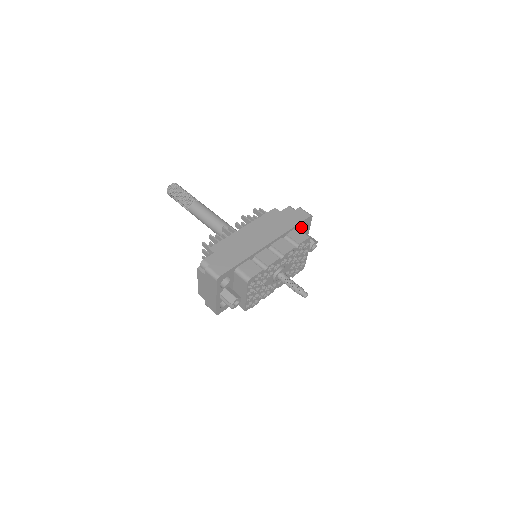
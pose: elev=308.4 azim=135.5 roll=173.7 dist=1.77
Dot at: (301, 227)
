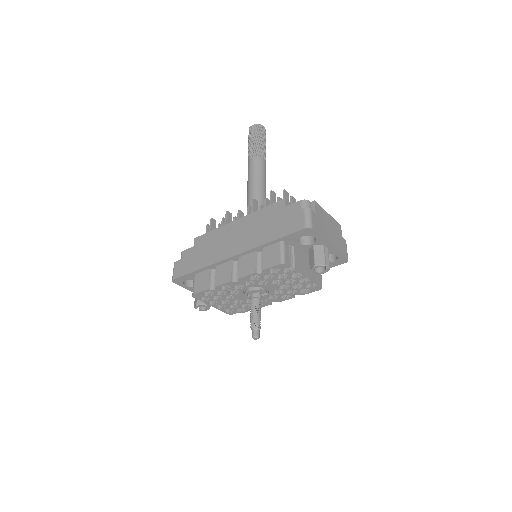
Dot at: (296, 239)
